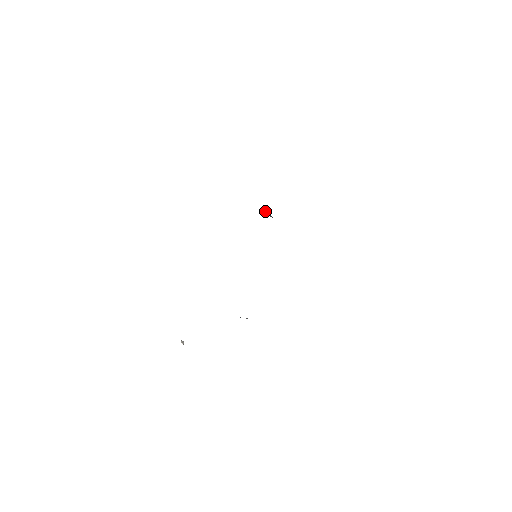
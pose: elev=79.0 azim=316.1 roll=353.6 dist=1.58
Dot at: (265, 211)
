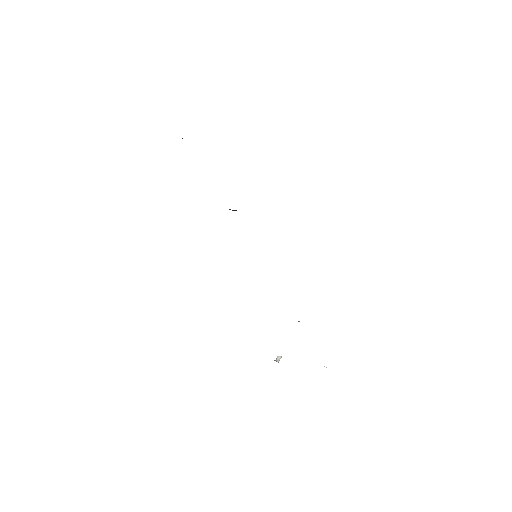
Dot at: occluded
